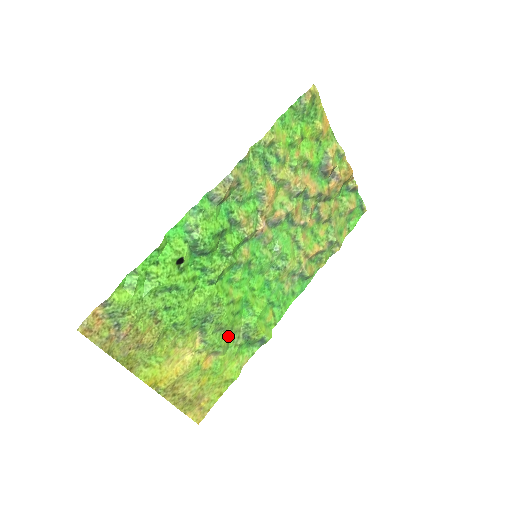
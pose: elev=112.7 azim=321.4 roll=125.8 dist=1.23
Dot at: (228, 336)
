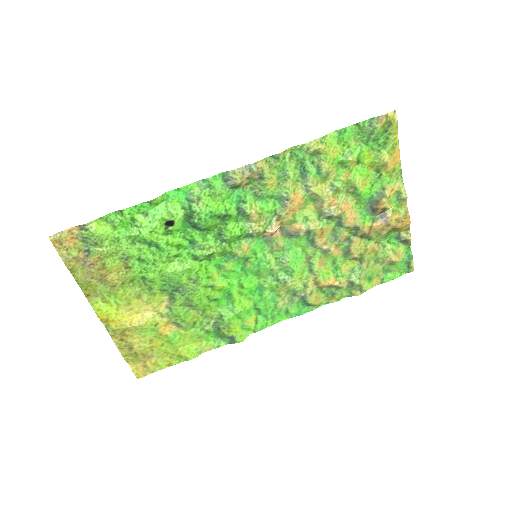
Dot at: (197, 316)
